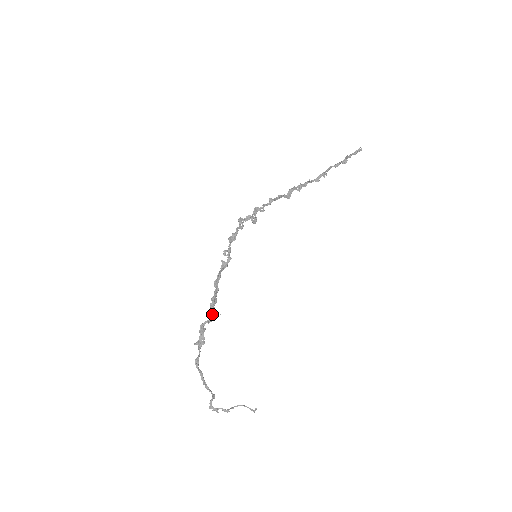
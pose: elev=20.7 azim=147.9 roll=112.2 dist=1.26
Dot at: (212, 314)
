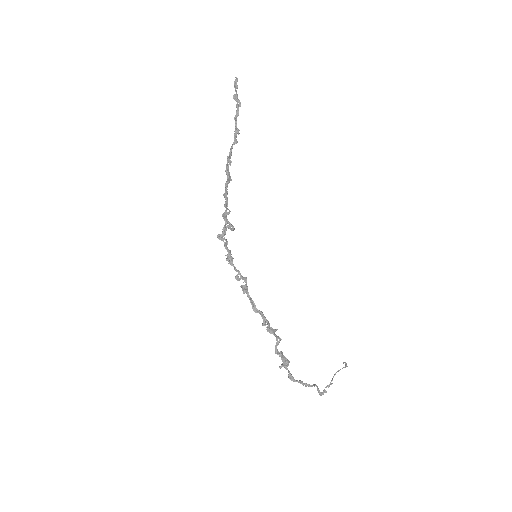
Dot at: (275, 335)
